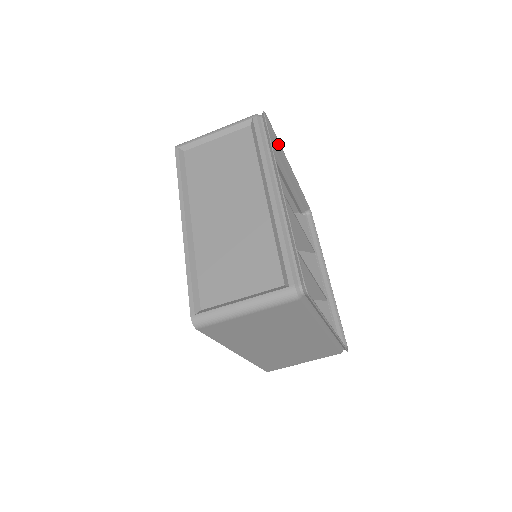
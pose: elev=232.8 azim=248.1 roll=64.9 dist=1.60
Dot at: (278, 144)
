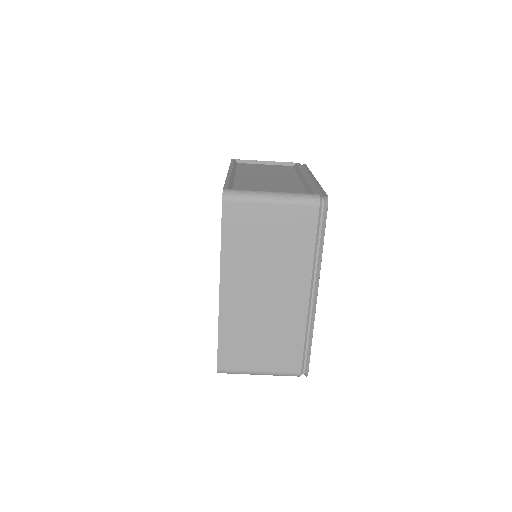
Dot at: occluded
